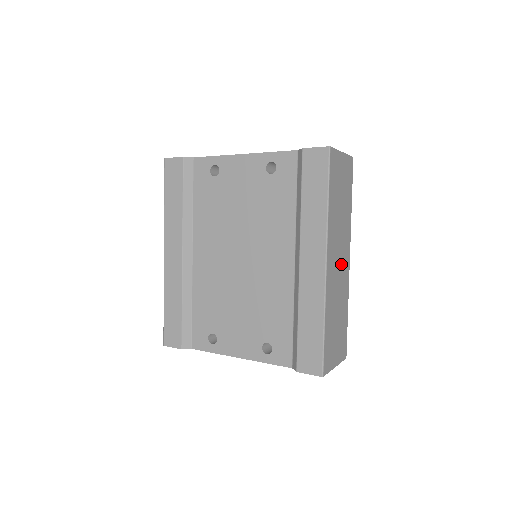
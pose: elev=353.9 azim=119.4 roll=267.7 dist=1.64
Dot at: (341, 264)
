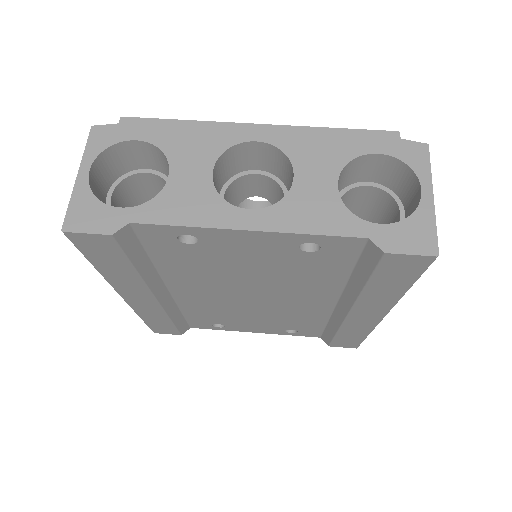
Dot at: occluded
